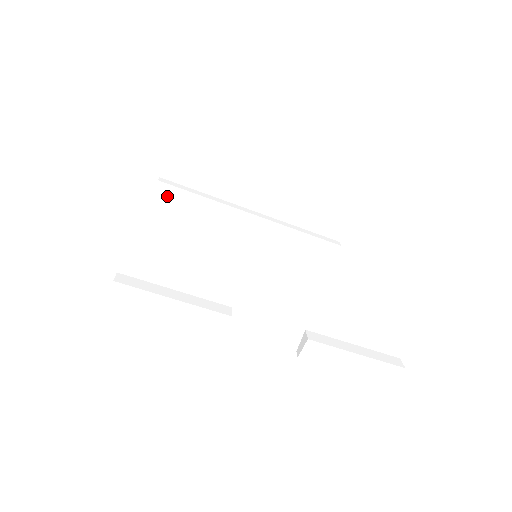
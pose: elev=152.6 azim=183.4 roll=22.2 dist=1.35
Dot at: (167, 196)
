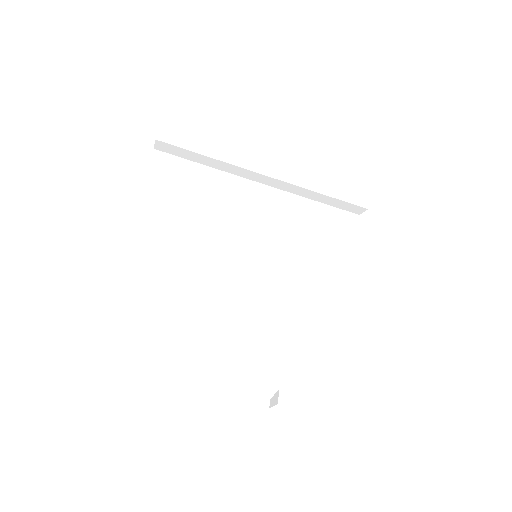
Dot at: (169, 152)
